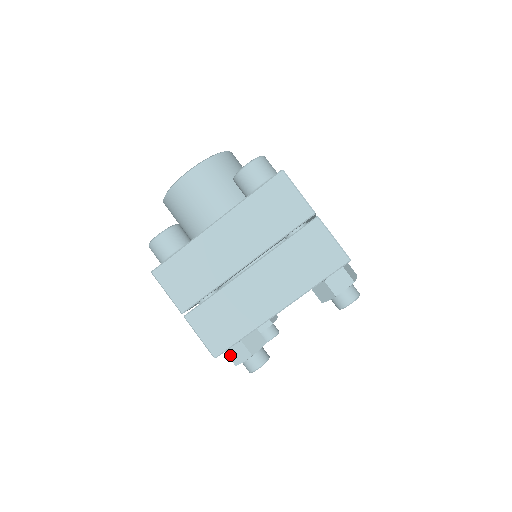
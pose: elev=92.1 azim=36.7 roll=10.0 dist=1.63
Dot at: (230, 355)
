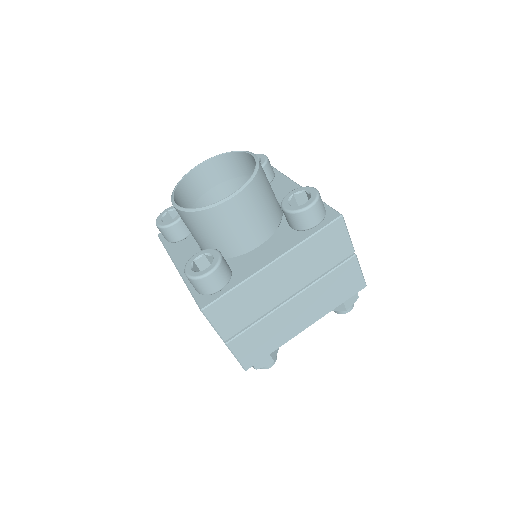
Dot at: occluded
